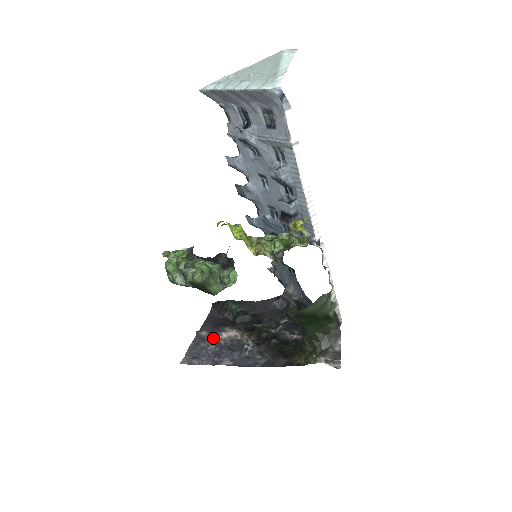
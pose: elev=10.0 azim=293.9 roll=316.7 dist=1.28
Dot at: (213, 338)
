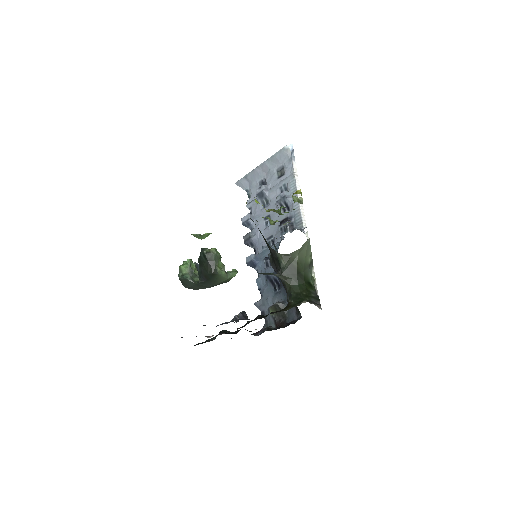
Dot at: occluded
